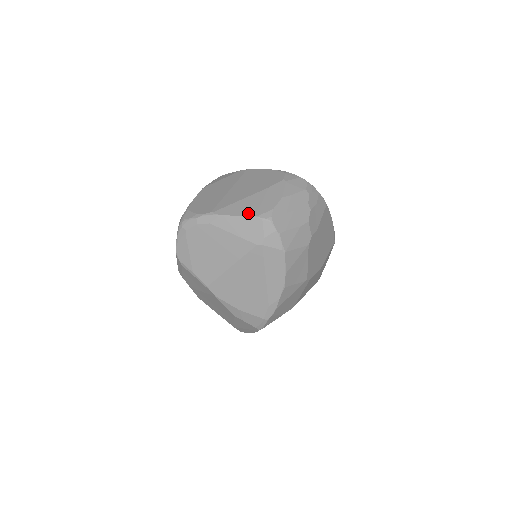
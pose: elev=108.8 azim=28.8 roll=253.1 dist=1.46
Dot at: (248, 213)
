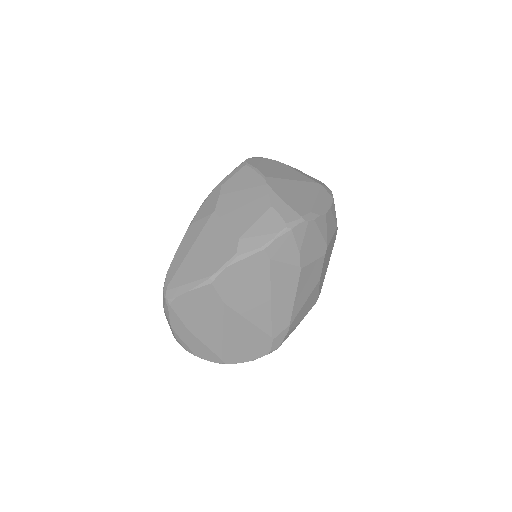
Dot at: occluded
